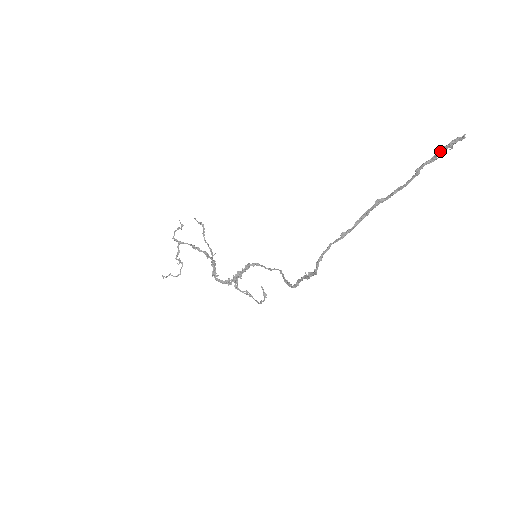
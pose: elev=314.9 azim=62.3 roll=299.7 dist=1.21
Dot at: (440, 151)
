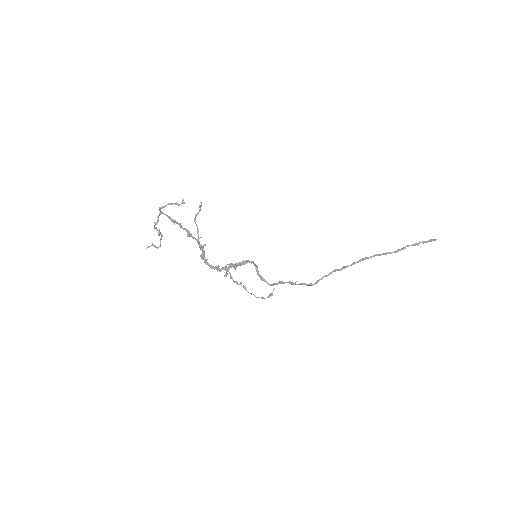
Dot at: (421, 242)
